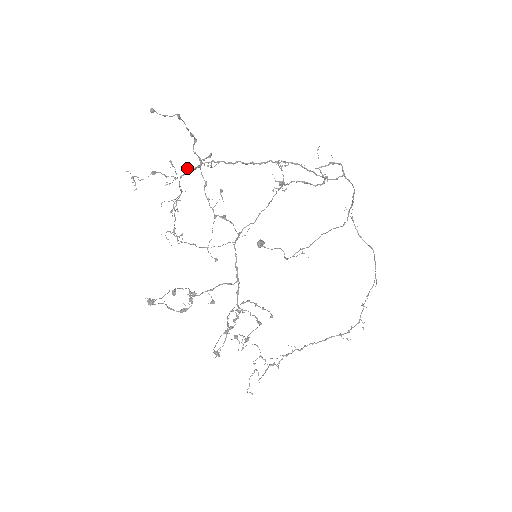
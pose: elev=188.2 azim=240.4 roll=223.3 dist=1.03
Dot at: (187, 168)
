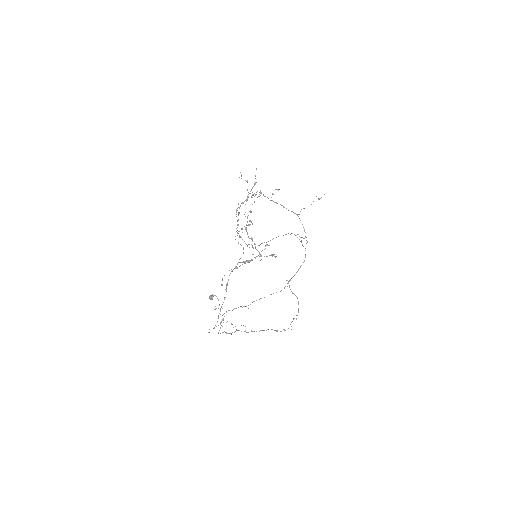
Dot at: occluded
